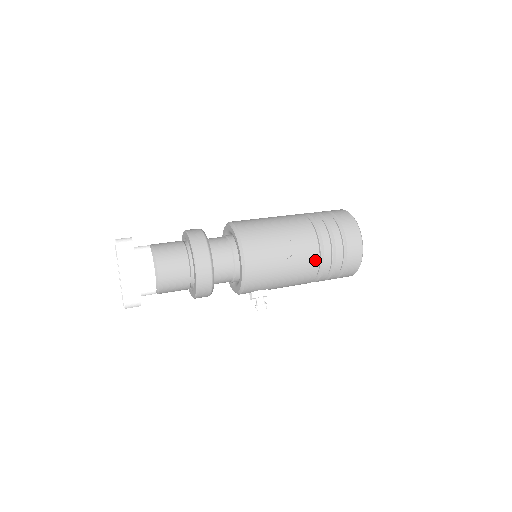
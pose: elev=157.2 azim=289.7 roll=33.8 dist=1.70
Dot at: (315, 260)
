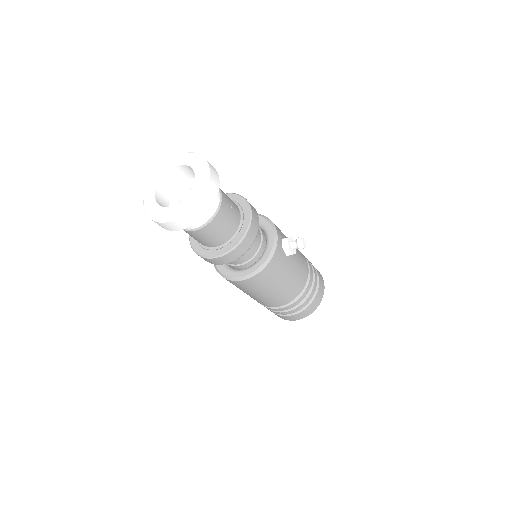
Dot at: occluded
